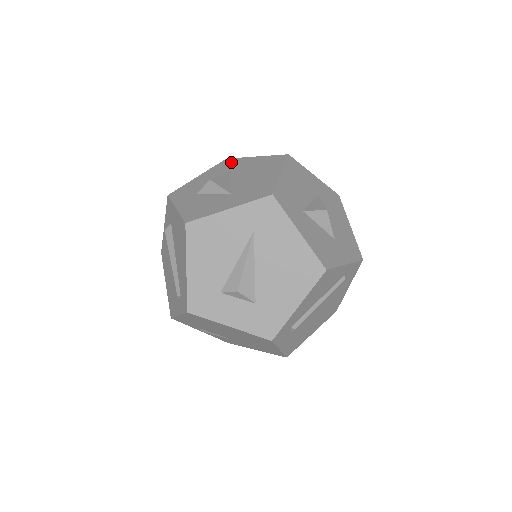
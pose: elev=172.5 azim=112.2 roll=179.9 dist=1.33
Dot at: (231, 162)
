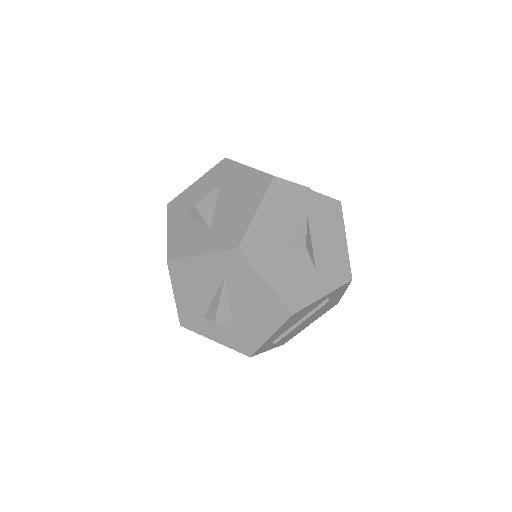
Dot at: (226, 167)
